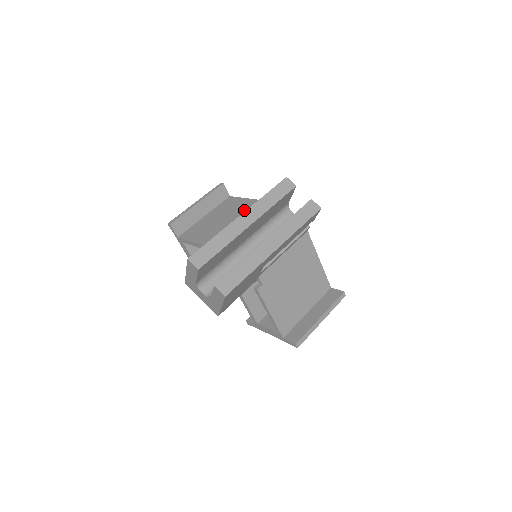
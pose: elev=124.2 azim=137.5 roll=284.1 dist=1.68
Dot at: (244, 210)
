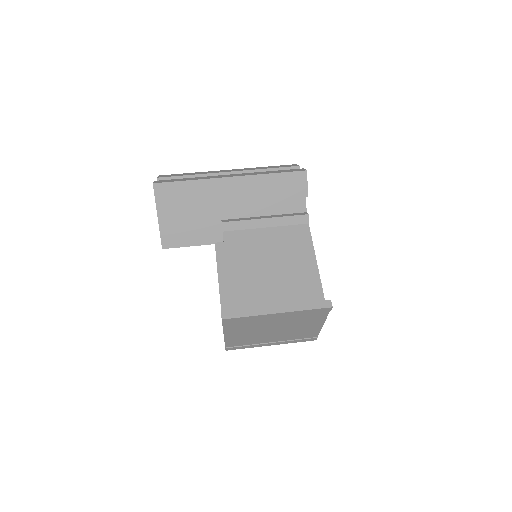
Dot at: occluded
